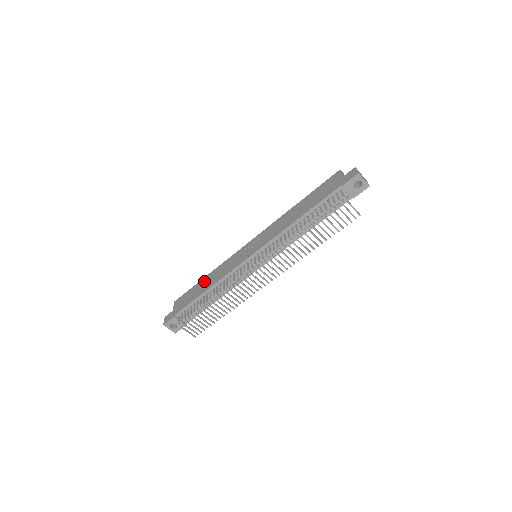
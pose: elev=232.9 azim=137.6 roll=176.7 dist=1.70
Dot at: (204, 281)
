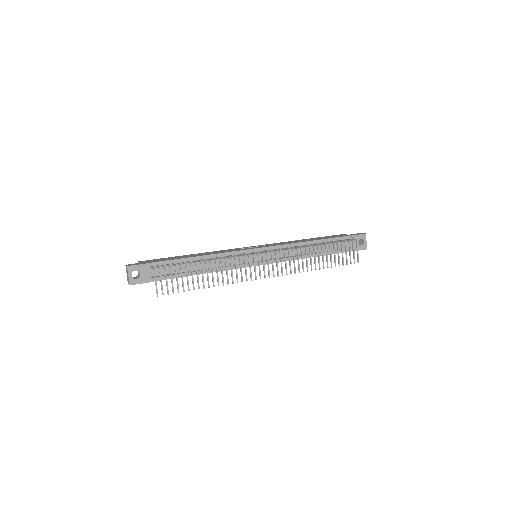
Dot at: (190, 255)
